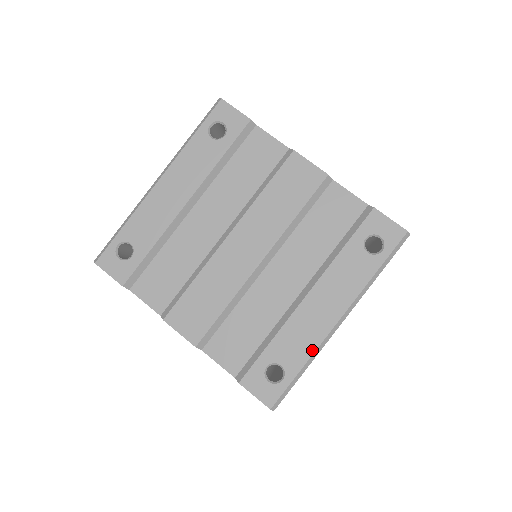
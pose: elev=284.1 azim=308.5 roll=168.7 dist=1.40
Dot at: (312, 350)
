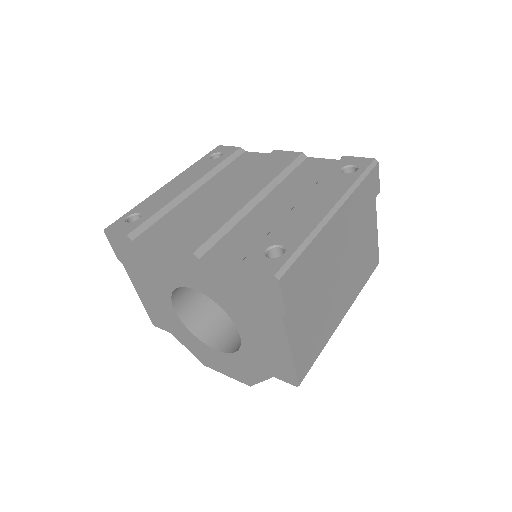
Dot at: (310, 229)
